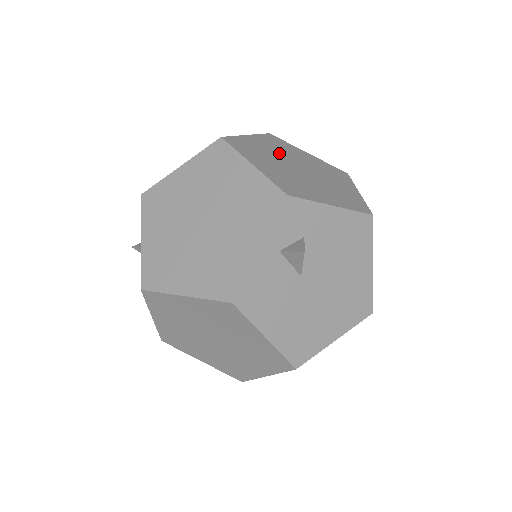
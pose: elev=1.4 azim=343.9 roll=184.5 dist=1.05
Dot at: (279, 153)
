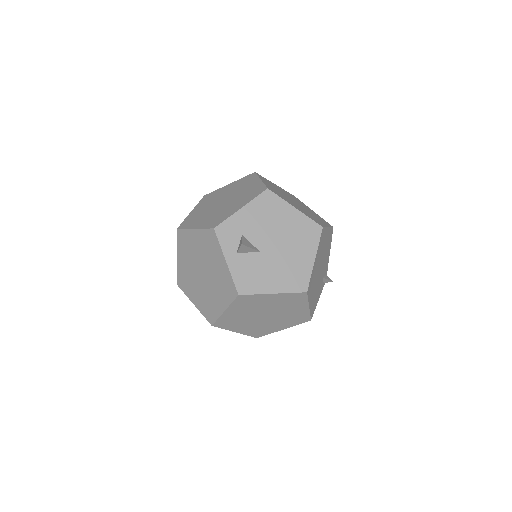
Dot at: (210, 204)
